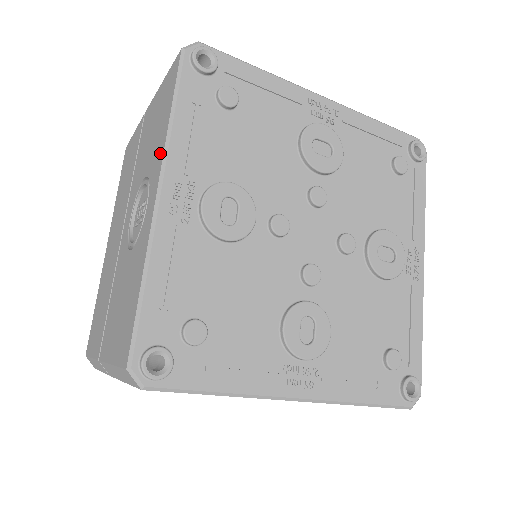
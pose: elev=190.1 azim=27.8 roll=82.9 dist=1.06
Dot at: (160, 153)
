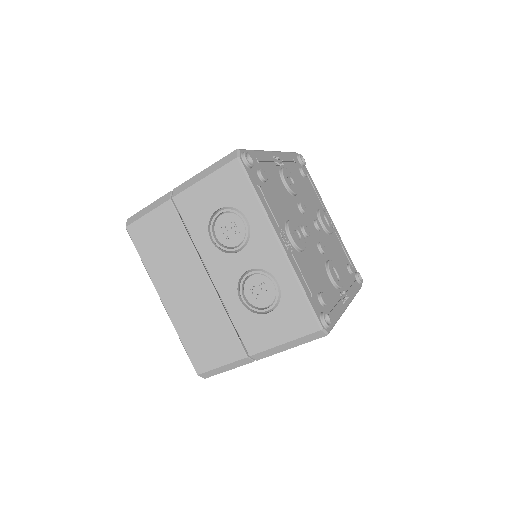
Dot at: occluded
